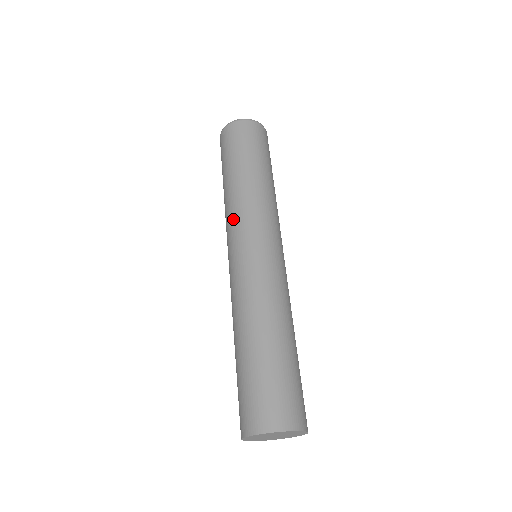
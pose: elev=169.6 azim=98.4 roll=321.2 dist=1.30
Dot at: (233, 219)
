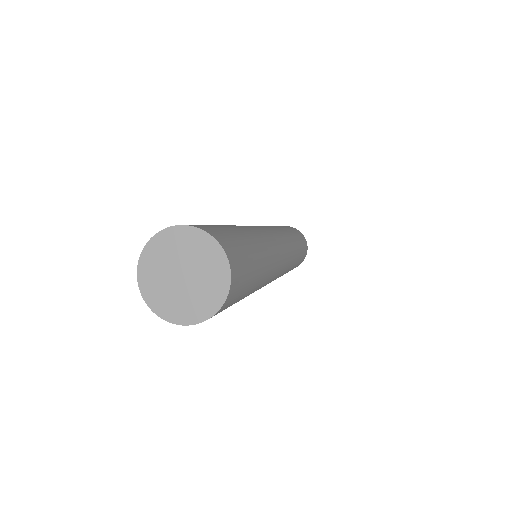
Dot at: occluded
